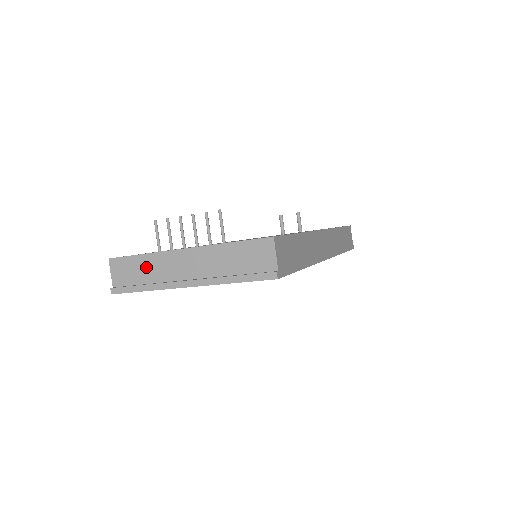
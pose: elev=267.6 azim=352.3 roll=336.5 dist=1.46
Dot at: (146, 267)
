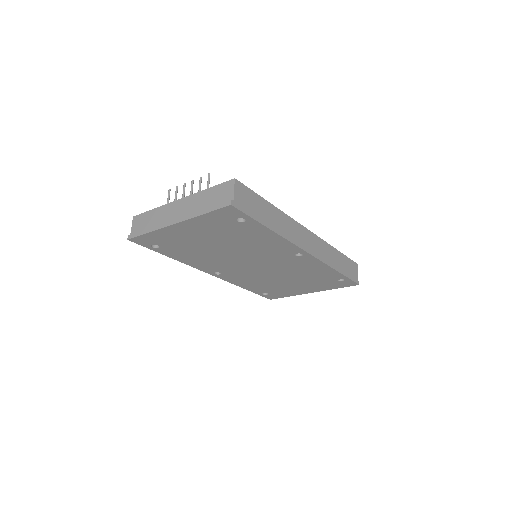
Dot at: (154, 217)
